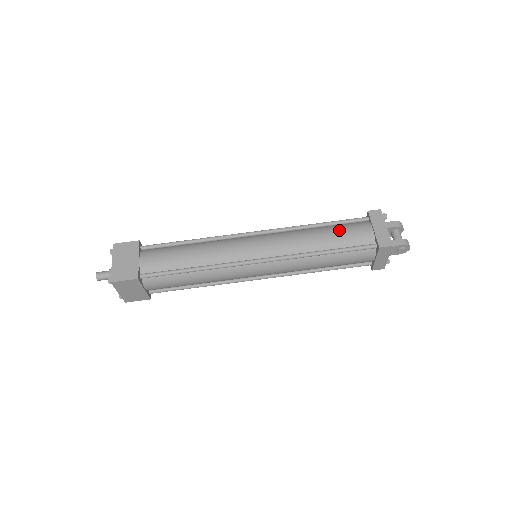
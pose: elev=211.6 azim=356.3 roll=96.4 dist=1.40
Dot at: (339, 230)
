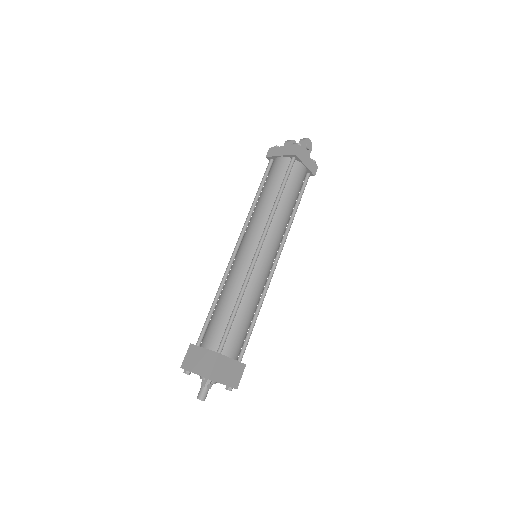
Dot at: (268, 181)
